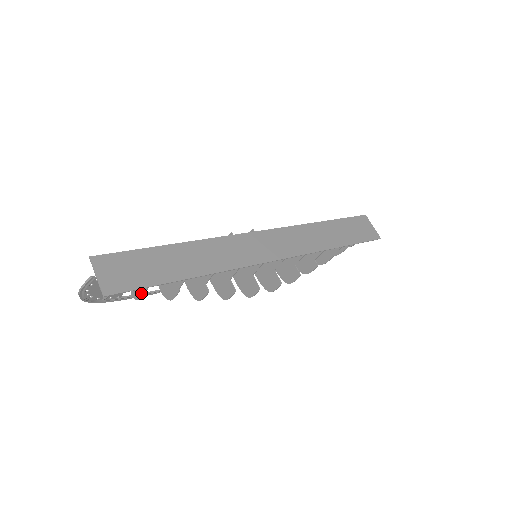
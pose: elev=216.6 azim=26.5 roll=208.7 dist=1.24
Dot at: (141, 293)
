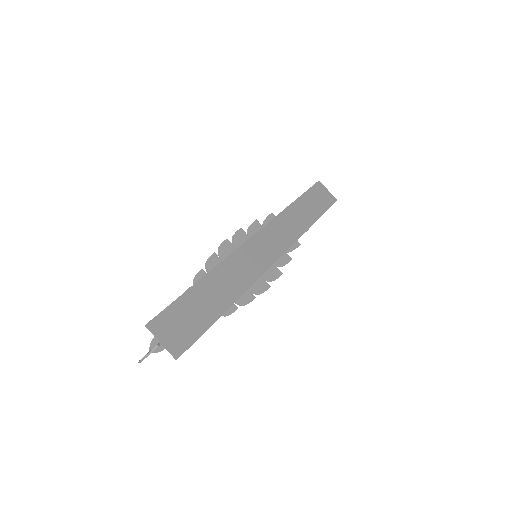
Dot at: occluded
